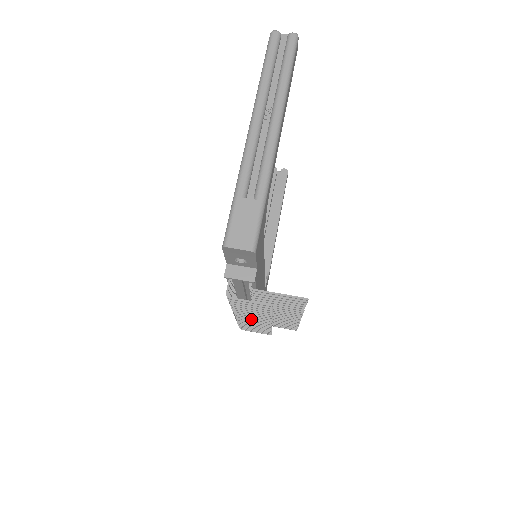
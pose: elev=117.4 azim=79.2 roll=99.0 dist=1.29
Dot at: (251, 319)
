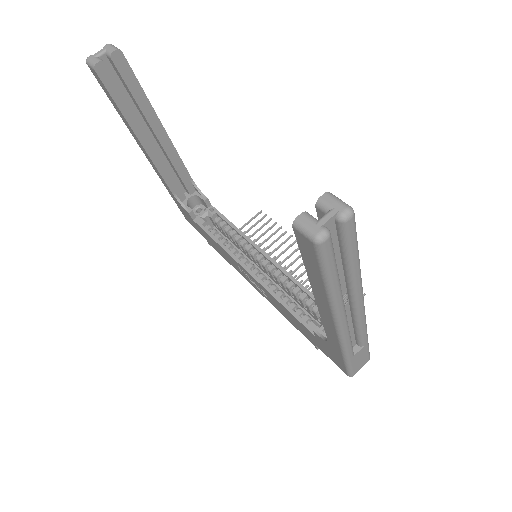
Dot at: occluded
